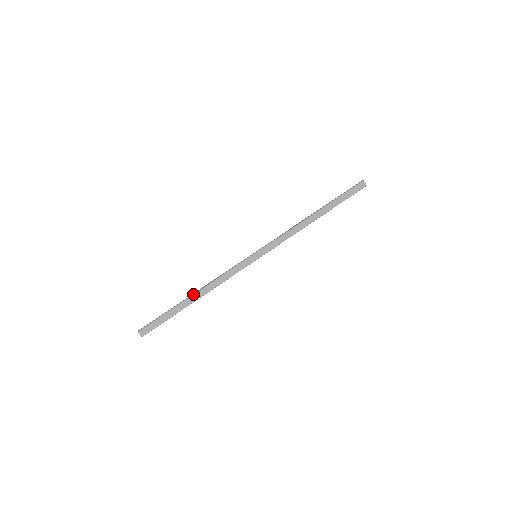
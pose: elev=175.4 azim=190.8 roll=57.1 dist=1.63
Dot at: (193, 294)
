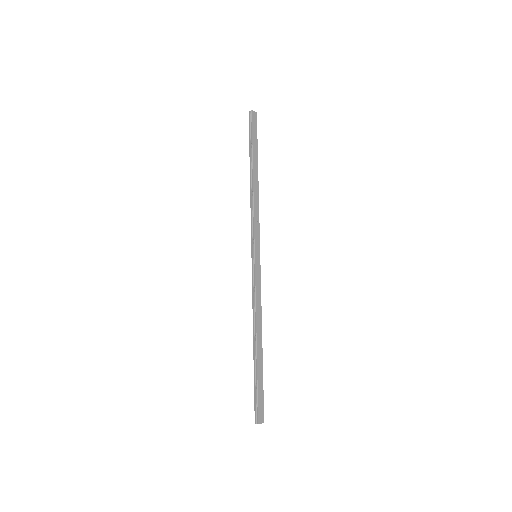
Dot at: (256, 342)
